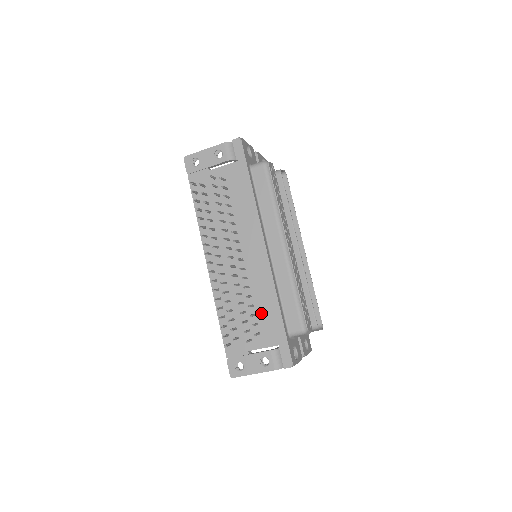
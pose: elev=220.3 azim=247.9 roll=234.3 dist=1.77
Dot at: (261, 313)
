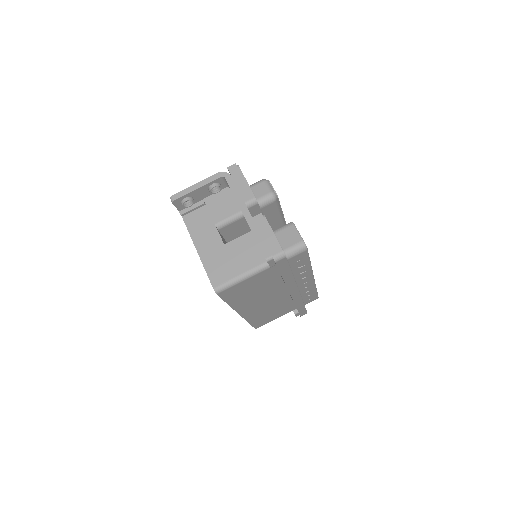
Dot at: occluded
